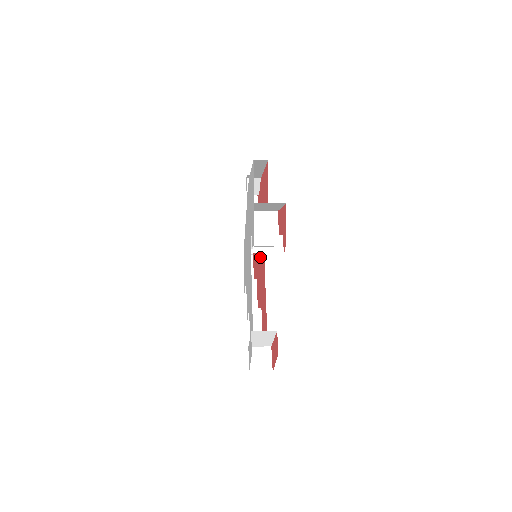
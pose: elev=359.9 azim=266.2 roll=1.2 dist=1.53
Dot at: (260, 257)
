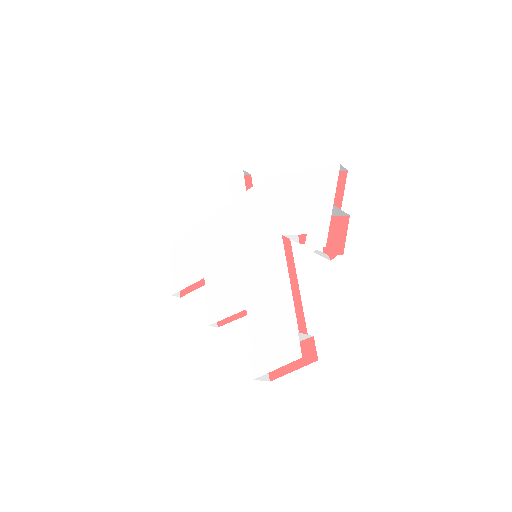
Dot at: occluded
